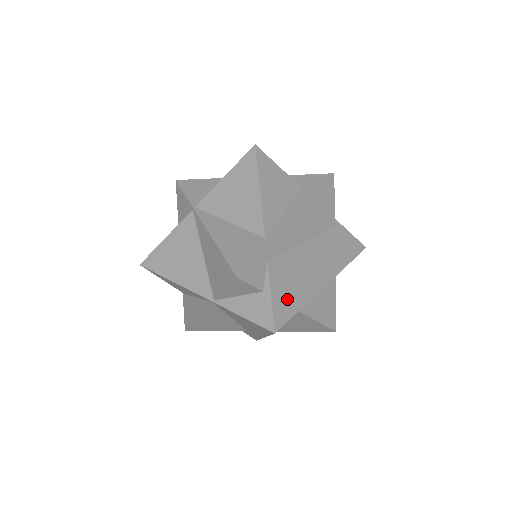
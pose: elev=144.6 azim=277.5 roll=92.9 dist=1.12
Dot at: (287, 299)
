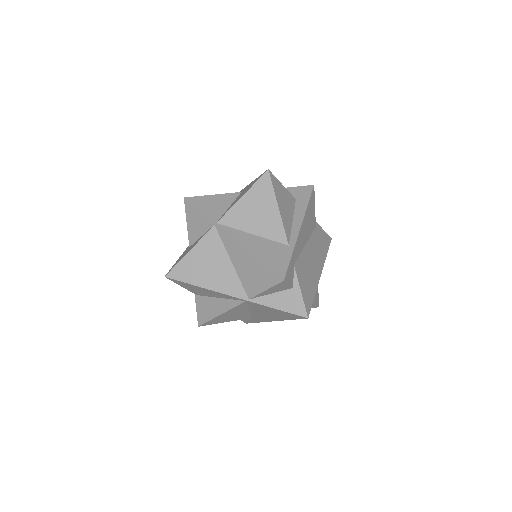
Dot at: (308, 290)
